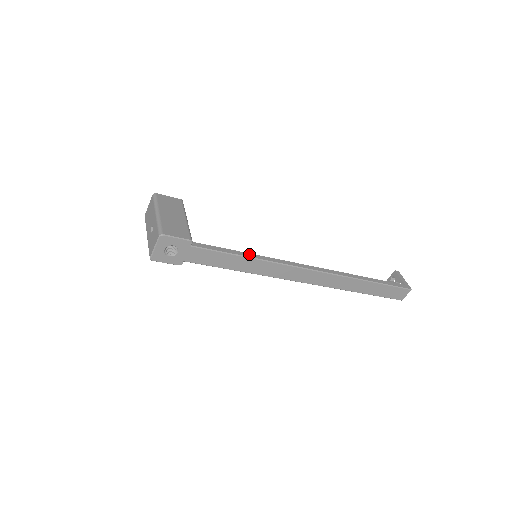
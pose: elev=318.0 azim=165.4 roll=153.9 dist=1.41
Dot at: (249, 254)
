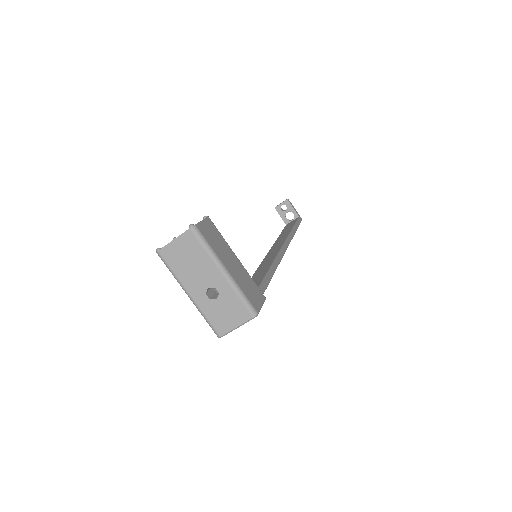
Dot at: (271, 268)
